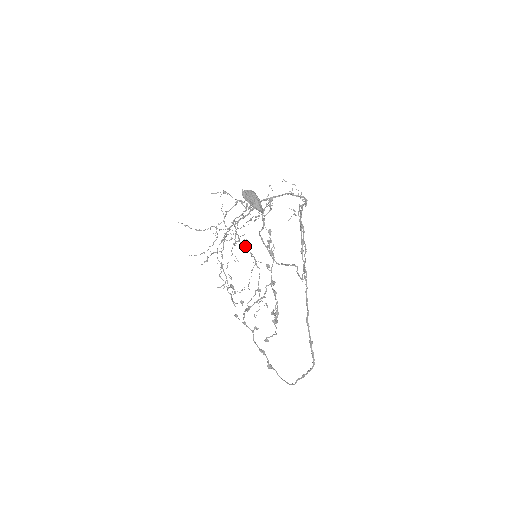
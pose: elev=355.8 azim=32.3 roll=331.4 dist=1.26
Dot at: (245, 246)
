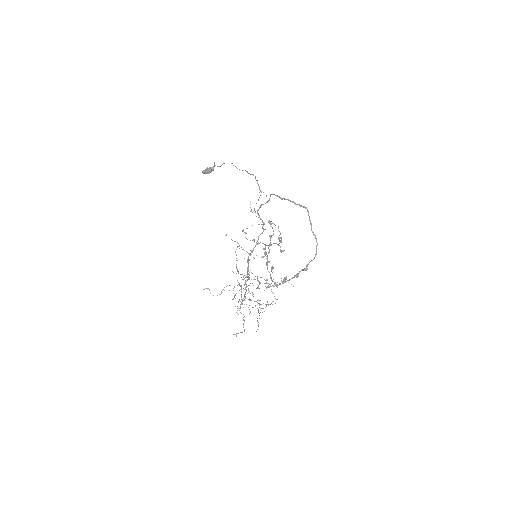
Dot at: (255, 279)
